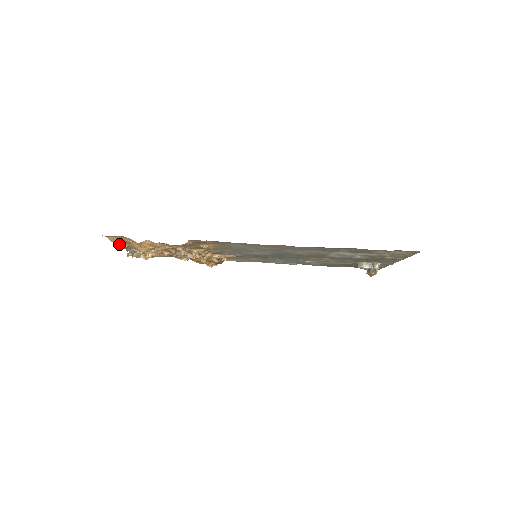
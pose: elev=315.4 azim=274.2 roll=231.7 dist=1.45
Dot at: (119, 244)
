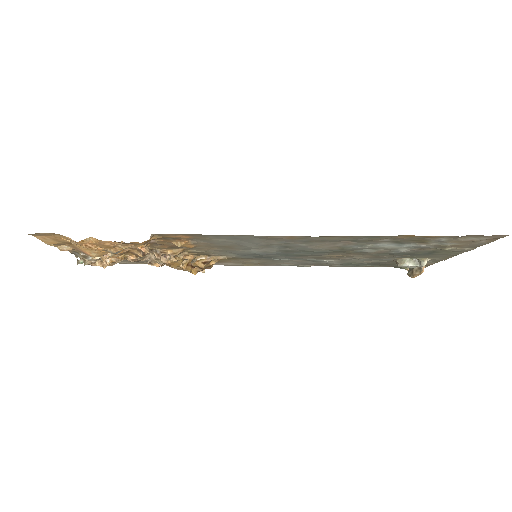
Dot at: (59, 247)
